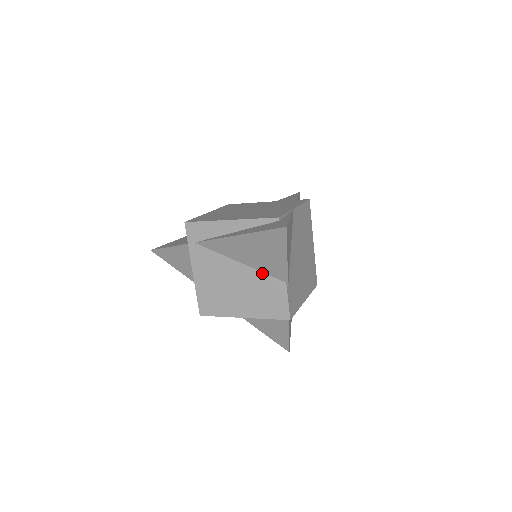
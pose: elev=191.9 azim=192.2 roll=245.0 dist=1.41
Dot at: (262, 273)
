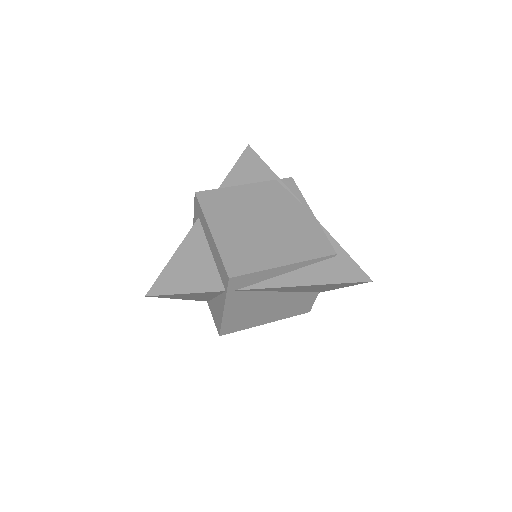
Dot at: (300, 293)
